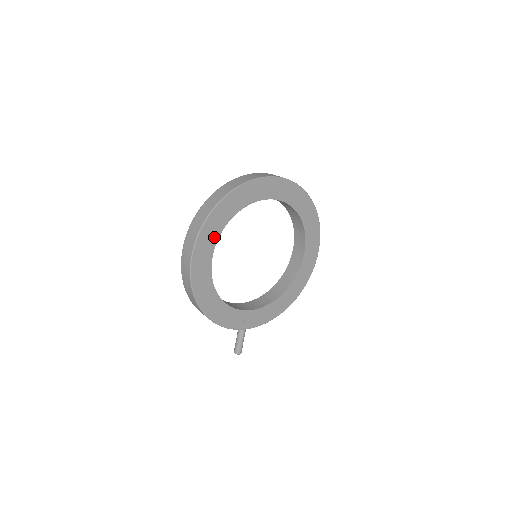
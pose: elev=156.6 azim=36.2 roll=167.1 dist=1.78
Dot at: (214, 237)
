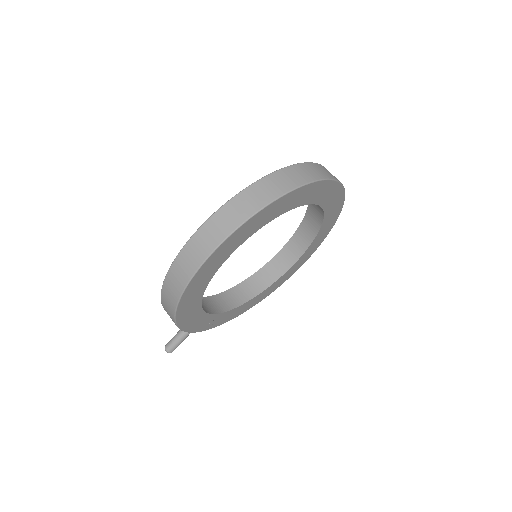
Dot at: (247, 234)
